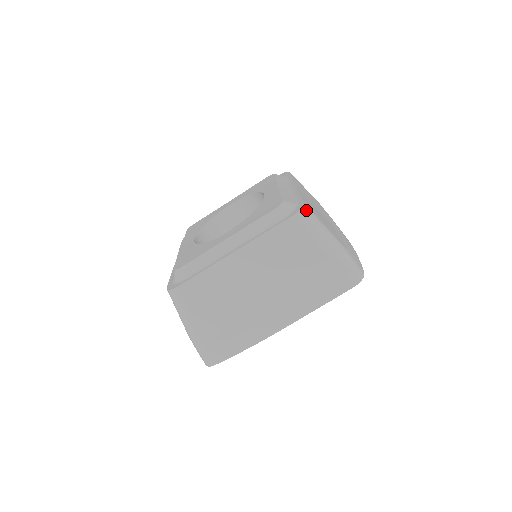
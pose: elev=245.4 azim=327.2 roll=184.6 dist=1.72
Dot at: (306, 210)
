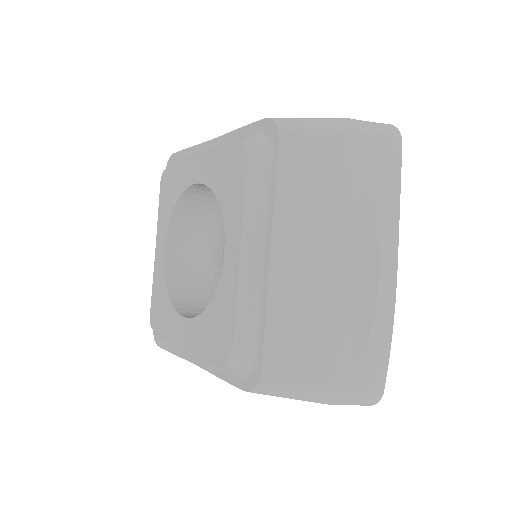
Dot at: (265, 385)
